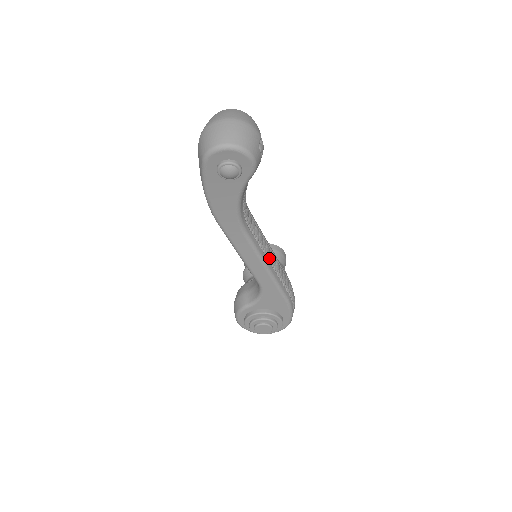
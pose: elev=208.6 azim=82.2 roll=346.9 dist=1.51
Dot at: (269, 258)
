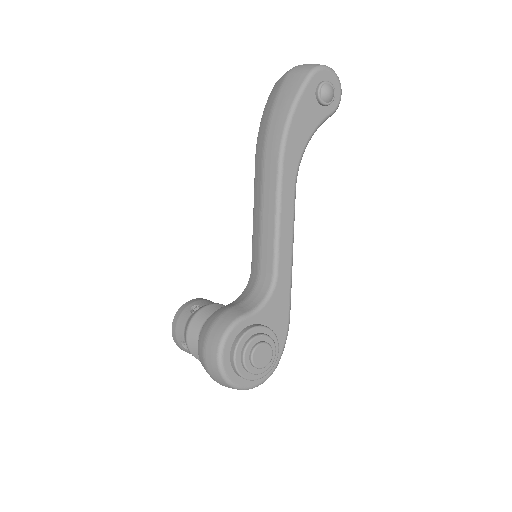
Dot at: occluded
